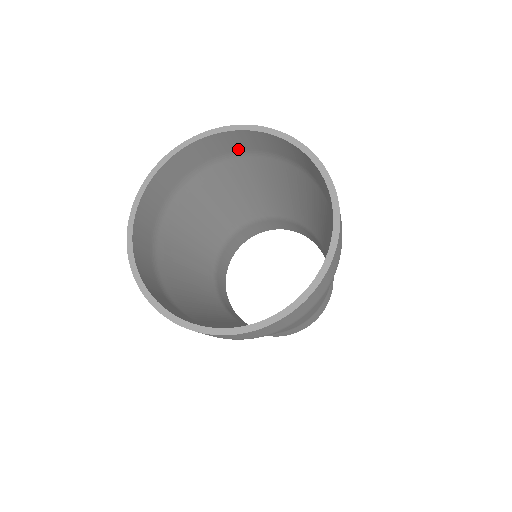
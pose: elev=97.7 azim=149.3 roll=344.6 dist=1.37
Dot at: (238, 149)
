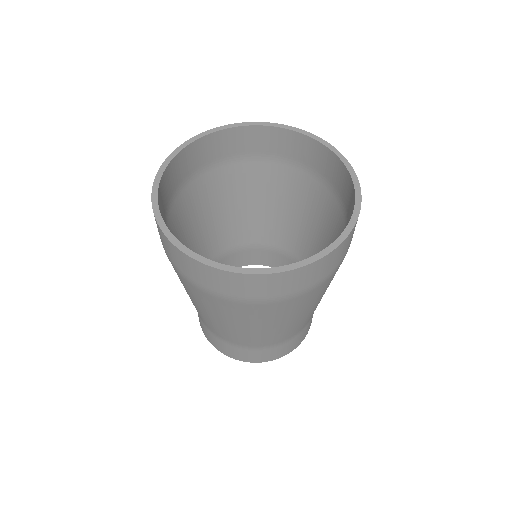
Dot at: (329, 177)
